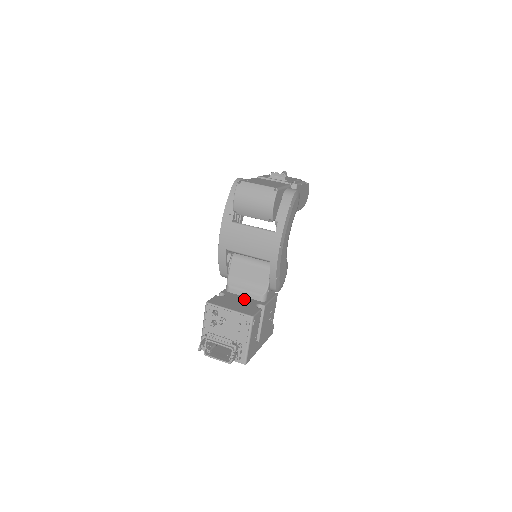
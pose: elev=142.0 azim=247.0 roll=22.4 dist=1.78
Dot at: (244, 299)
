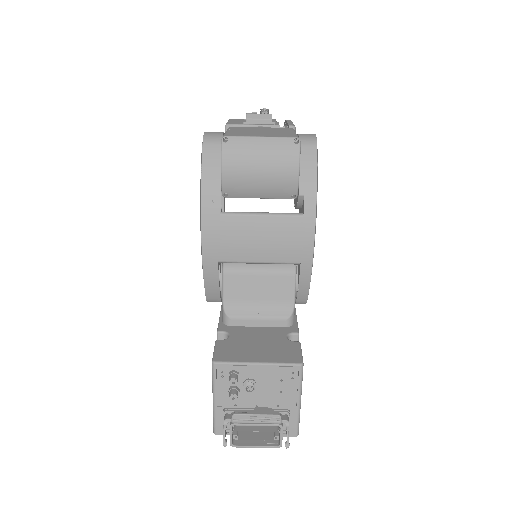
Dot at: (262, 332)
